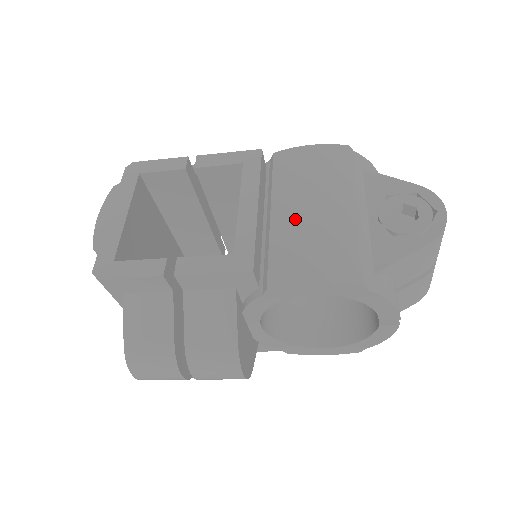
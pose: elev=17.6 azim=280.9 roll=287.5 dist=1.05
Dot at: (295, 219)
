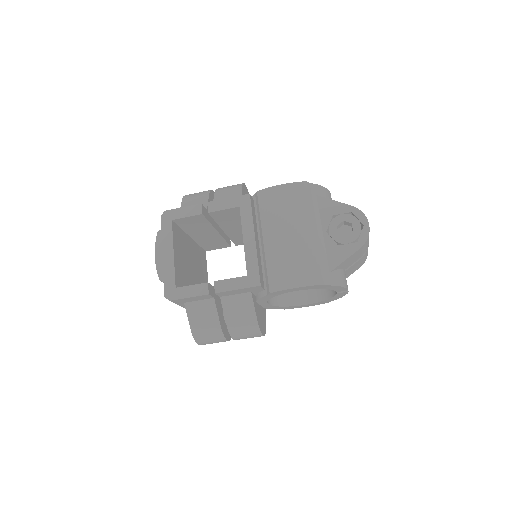
Dot at: (279, 244)
